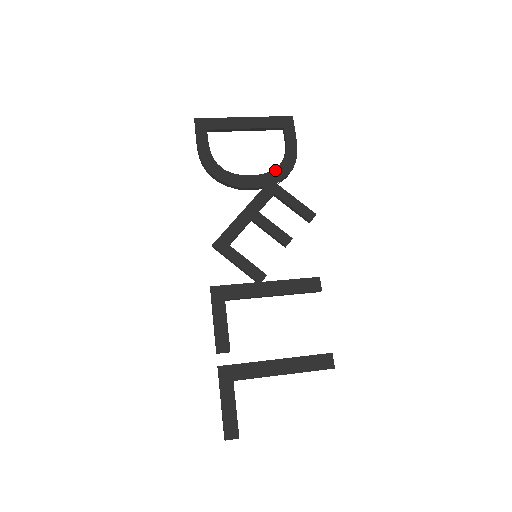
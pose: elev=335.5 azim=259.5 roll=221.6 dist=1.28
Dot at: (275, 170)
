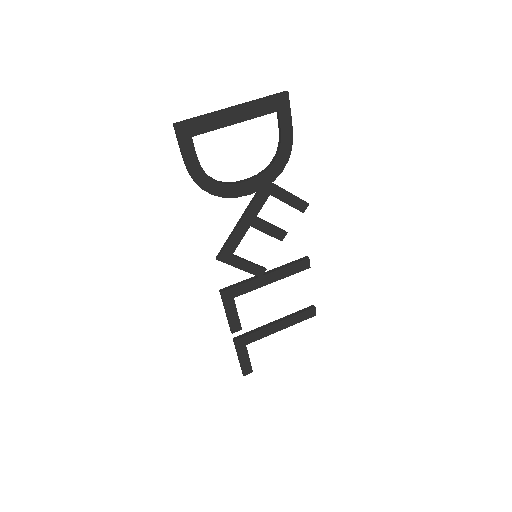
Dot at: (270, 168)
